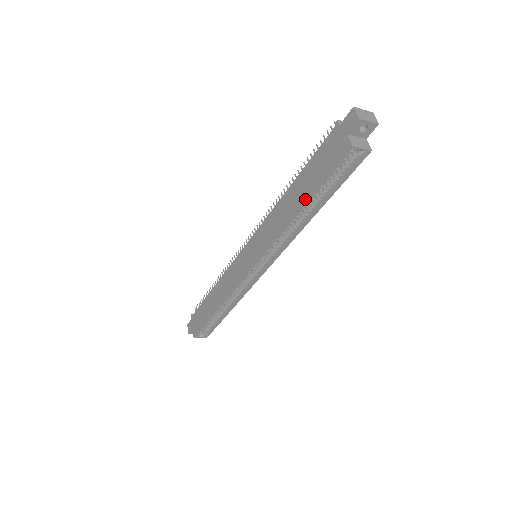
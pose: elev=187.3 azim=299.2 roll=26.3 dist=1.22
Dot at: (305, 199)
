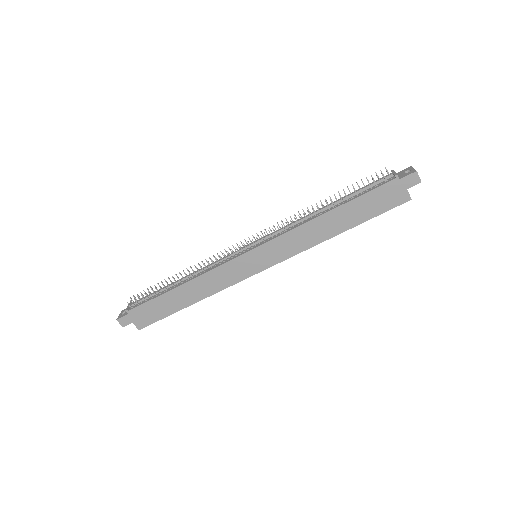
Dot at: (351, 226)
